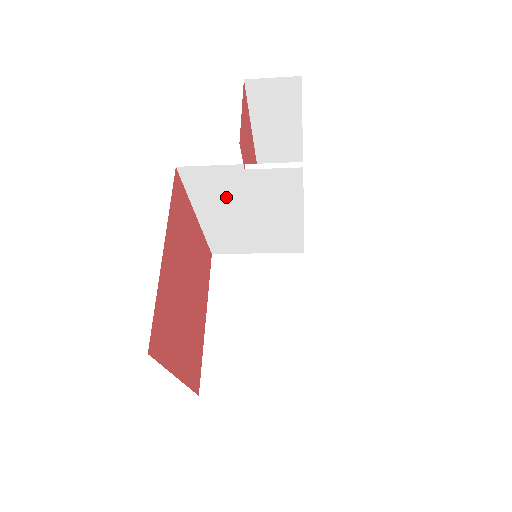
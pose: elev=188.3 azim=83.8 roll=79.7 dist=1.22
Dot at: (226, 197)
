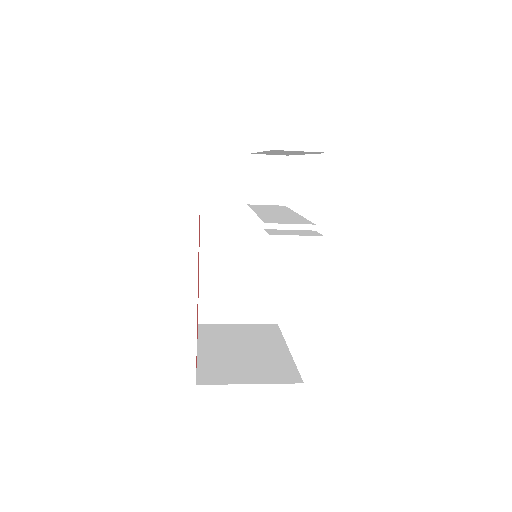
Dot at: occluded
